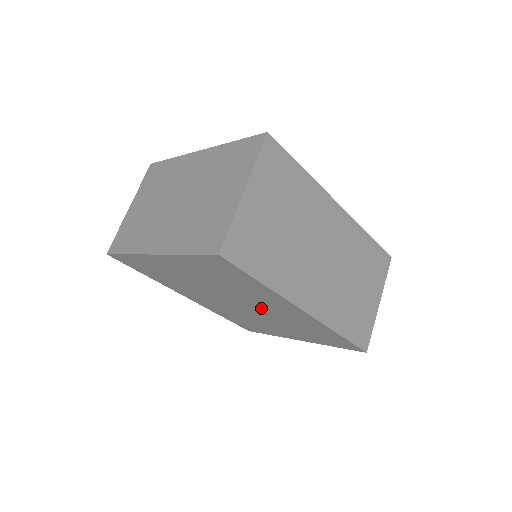
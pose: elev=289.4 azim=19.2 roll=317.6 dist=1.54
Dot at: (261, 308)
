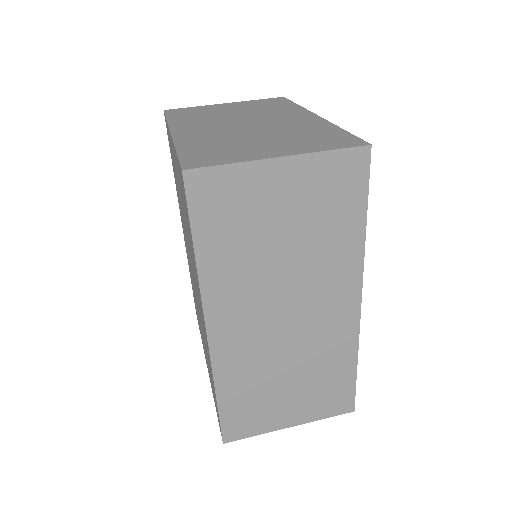
Dot at: occluded
